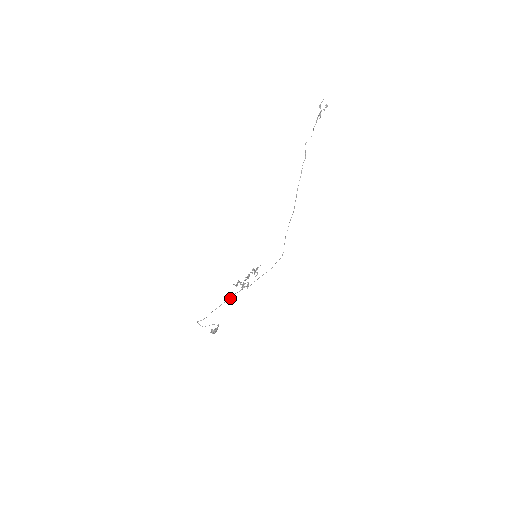
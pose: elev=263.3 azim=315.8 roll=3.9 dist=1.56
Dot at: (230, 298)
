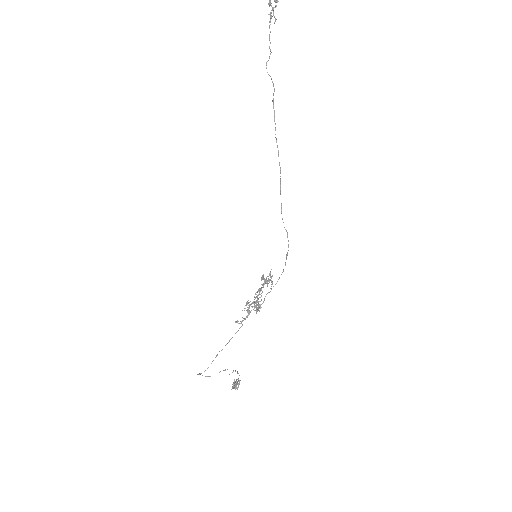
Dot at: (239, 328)
